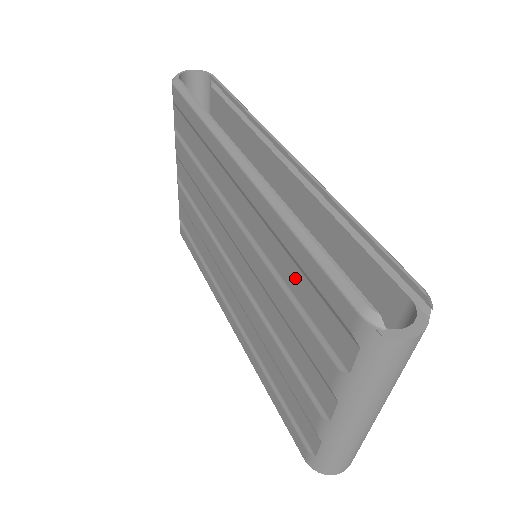
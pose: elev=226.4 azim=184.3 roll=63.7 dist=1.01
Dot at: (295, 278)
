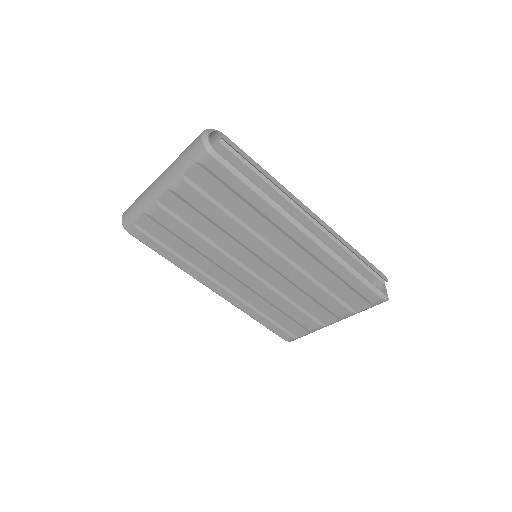
Dot at: (334, 283)
